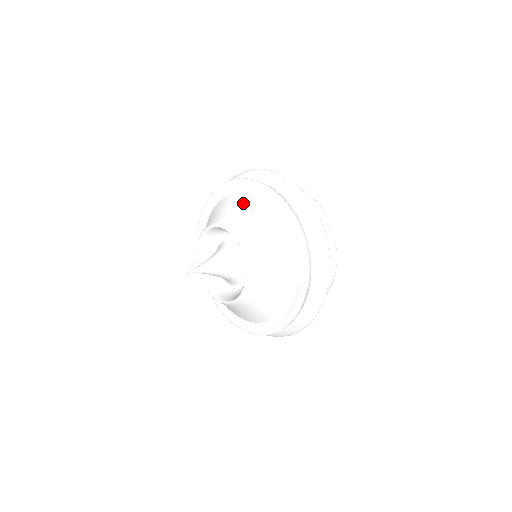
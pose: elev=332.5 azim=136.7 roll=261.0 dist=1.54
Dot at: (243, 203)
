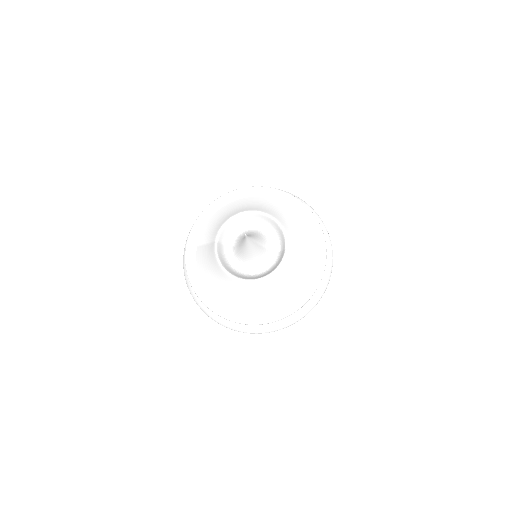
Dot at: (259, 201)
